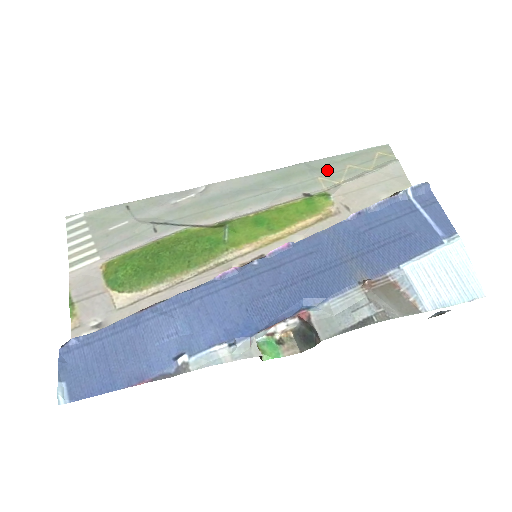
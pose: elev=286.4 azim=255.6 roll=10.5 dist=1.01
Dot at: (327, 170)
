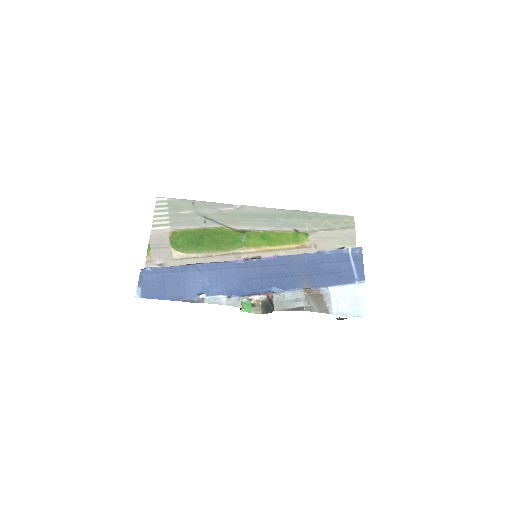
Dot at: (313, 220)
